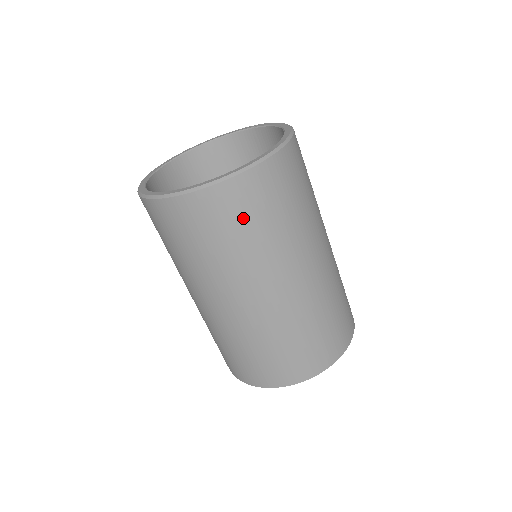
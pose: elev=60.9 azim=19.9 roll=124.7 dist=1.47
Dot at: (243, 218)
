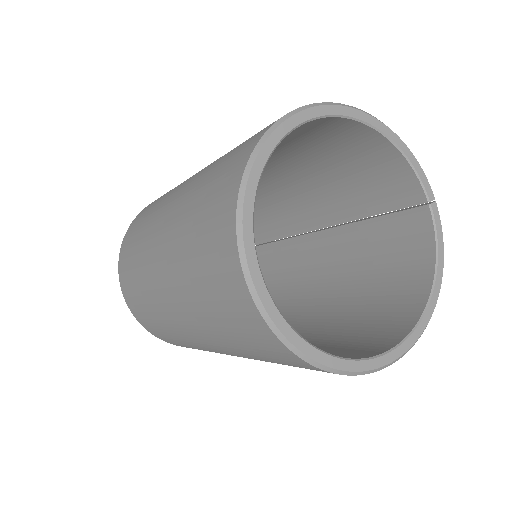
Dot at: (285, 363)
